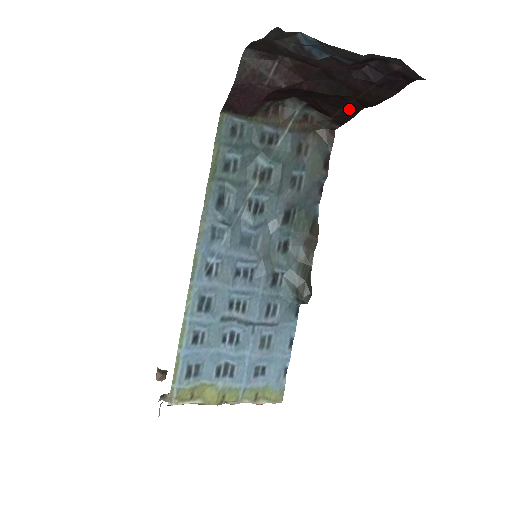
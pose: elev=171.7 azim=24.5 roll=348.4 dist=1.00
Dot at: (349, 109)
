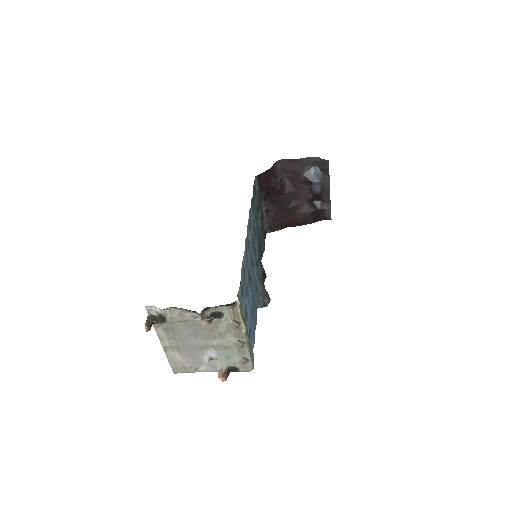
Dot at: (285, 223)
